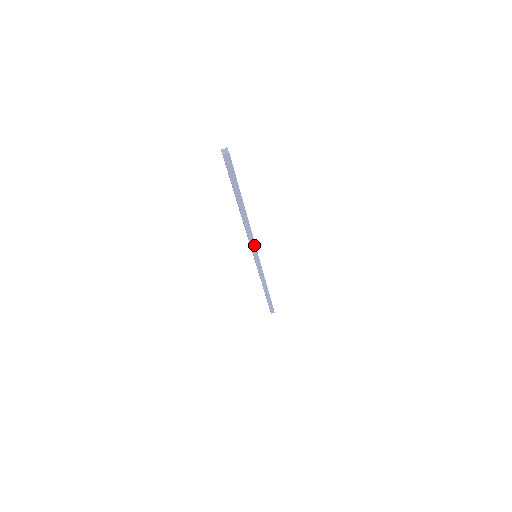
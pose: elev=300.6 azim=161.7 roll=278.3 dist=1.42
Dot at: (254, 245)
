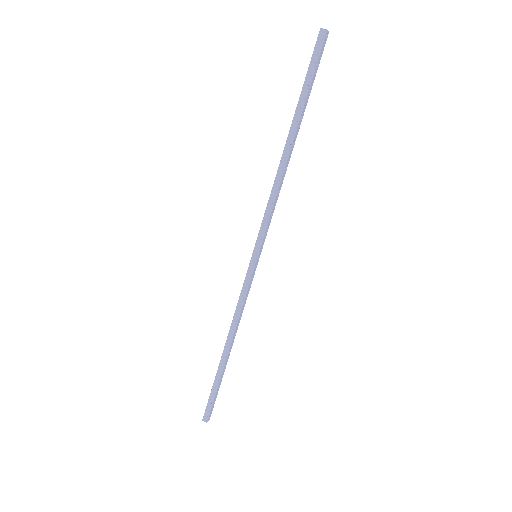
Dot at: (266, 225)
